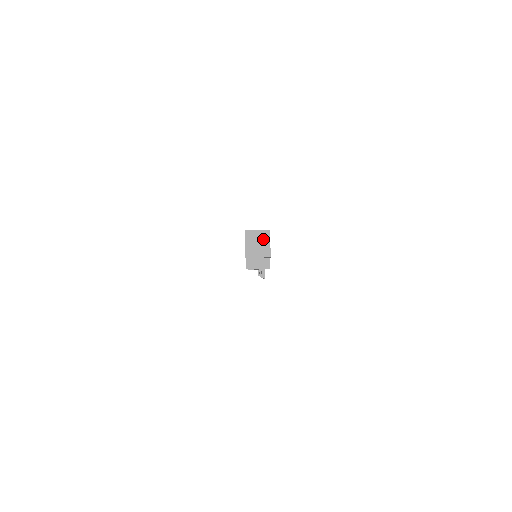
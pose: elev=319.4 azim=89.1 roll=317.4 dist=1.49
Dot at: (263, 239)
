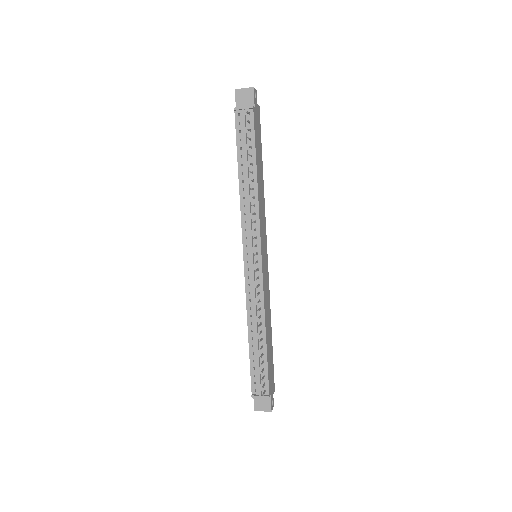
Dot at: occluded
